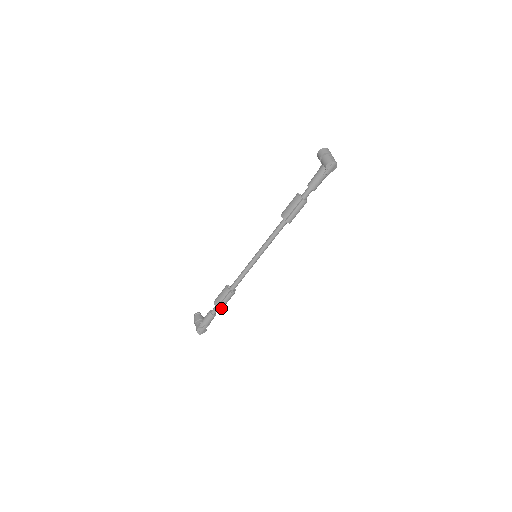
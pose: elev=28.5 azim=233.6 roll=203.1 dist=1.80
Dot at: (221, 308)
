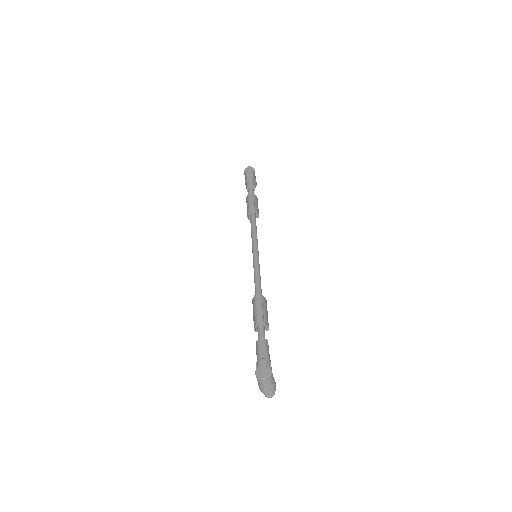
Dot at: (260, 320)
